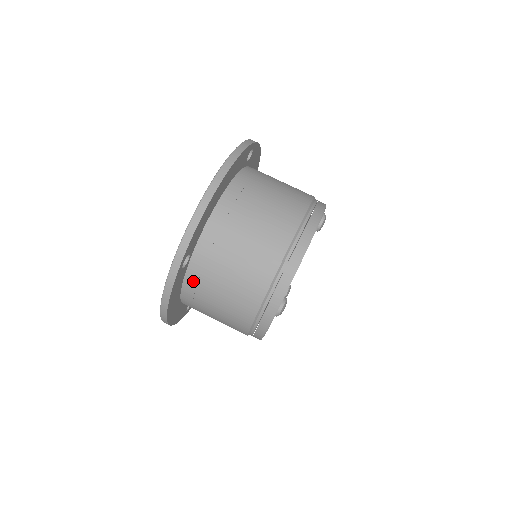
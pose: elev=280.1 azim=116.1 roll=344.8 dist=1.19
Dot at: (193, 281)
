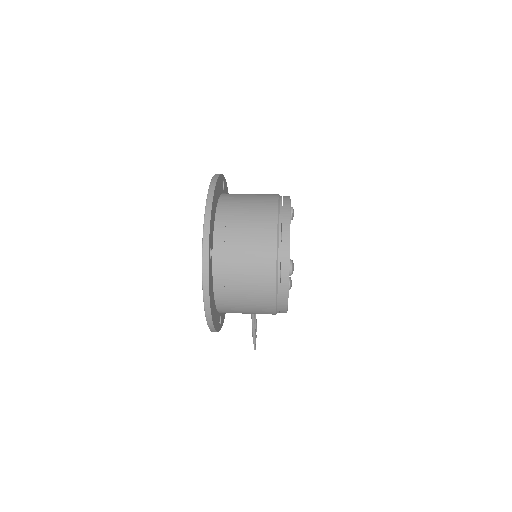
Dot at: (220, 272)
